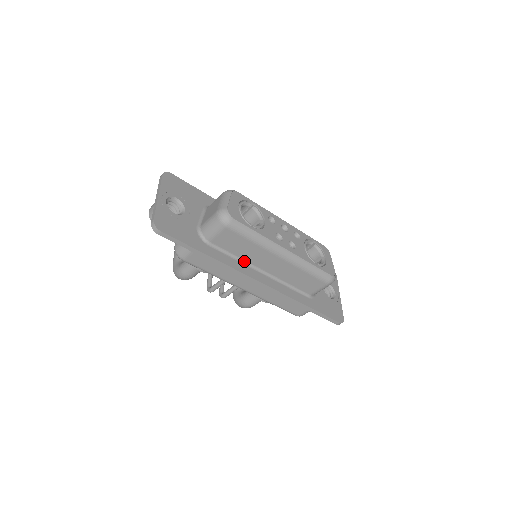
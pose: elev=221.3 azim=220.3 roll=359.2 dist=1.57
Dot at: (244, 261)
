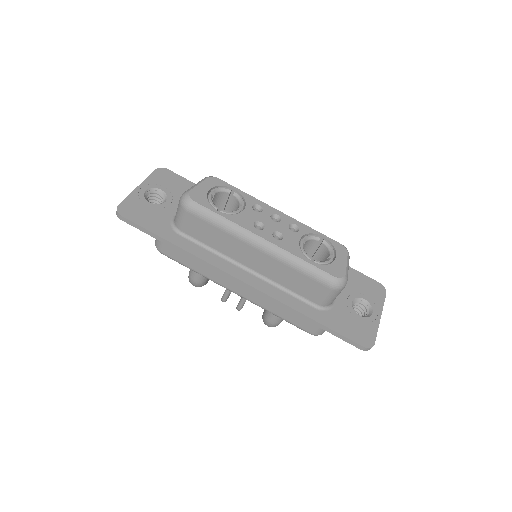
Dot at: (223, 255)
